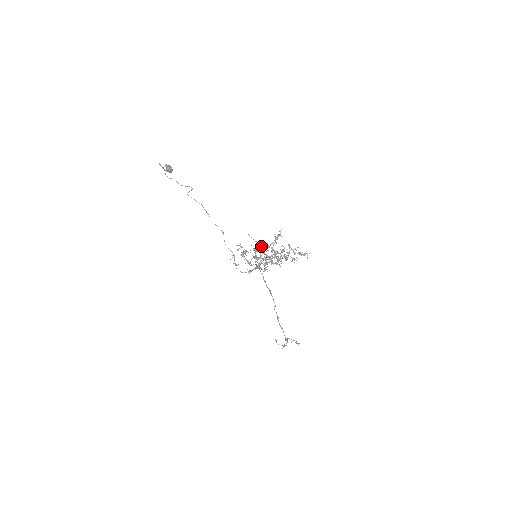
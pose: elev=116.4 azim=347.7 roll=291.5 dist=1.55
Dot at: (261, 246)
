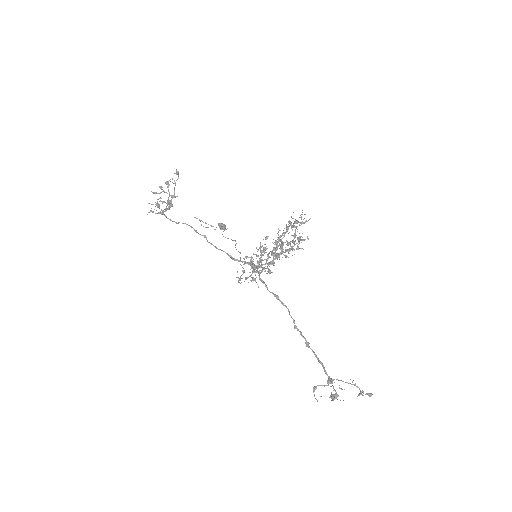
Dot at: (274, 247)
